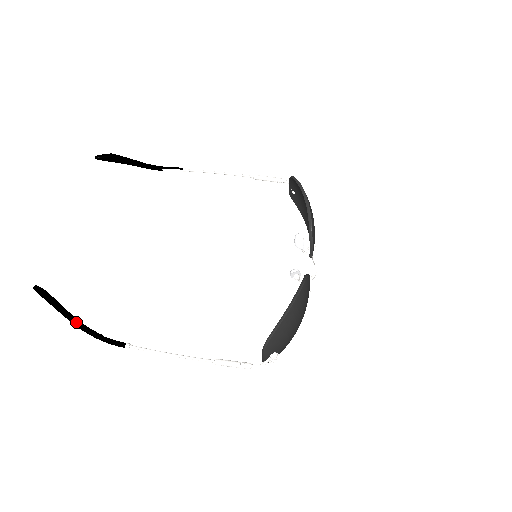
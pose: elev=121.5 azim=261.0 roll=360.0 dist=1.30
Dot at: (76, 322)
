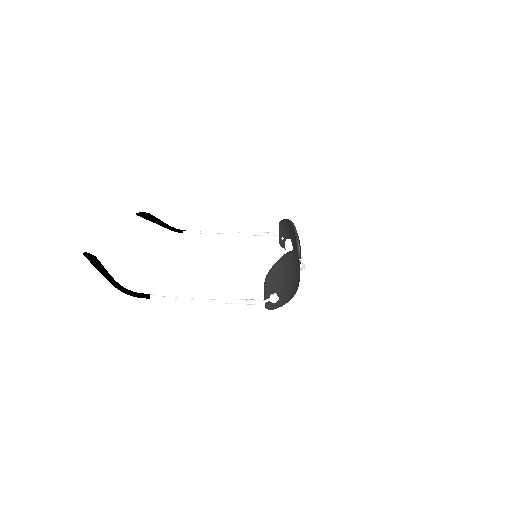
Dot at: (112, 278)
